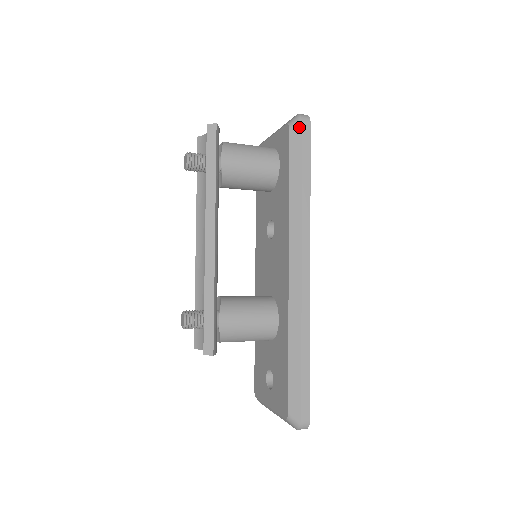
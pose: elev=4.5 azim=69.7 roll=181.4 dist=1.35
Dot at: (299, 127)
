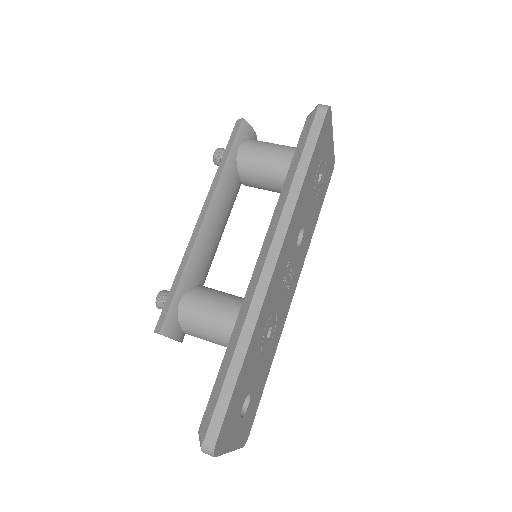
Dot at: (313, 115)
